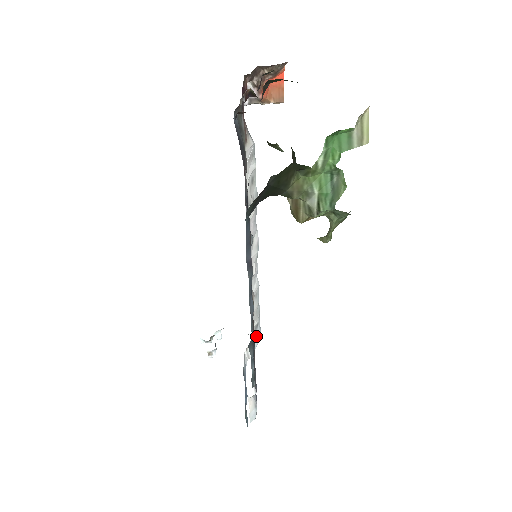
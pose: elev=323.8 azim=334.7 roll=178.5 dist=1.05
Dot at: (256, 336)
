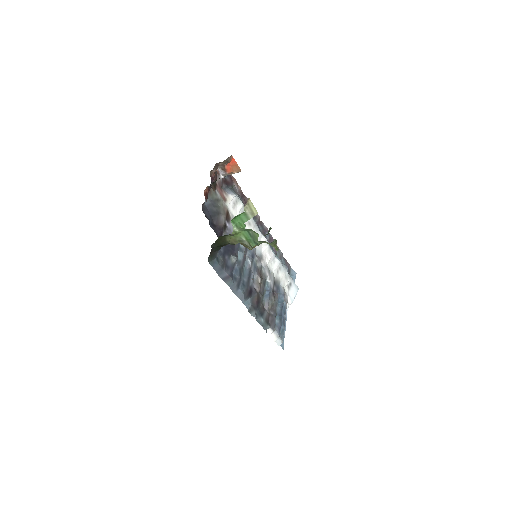
Dot at: (292, 290)
